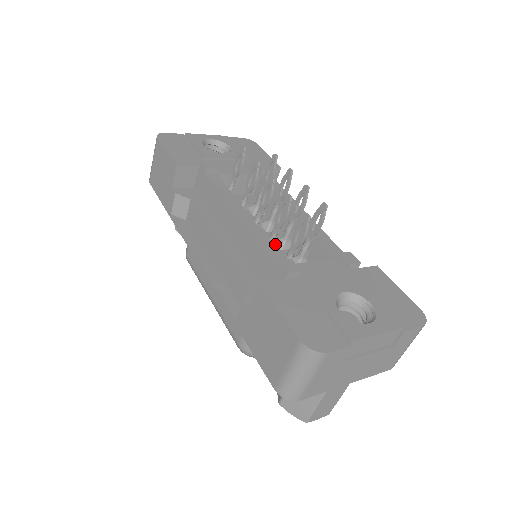
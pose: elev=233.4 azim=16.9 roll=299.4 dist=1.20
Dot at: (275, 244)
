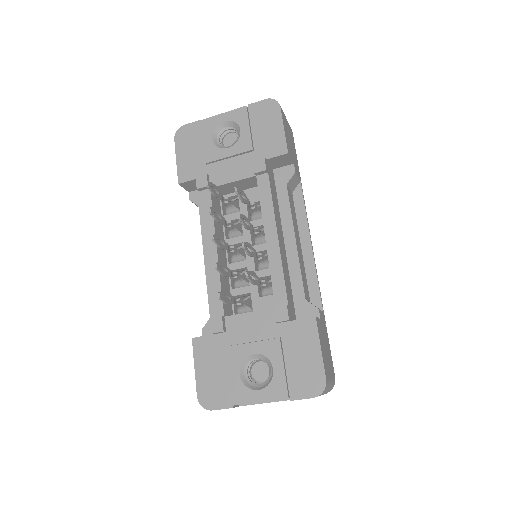
Dot at: (237, 278)
